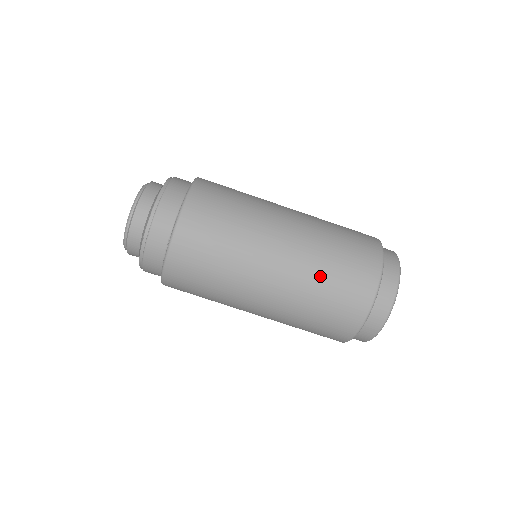
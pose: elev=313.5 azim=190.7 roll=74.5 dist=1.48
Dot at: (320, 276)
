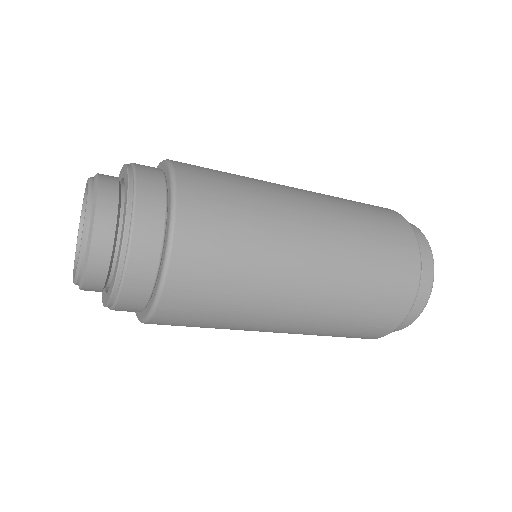
Dot at: (362, 236)
